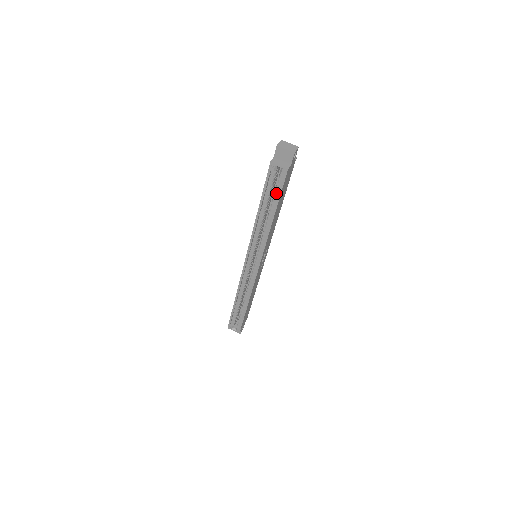
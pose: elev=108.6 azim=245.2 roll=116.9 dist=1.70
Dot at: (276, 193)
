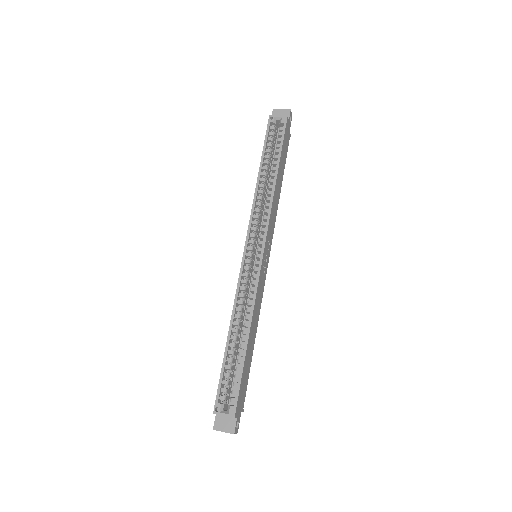
Dot at: (277, 146)
